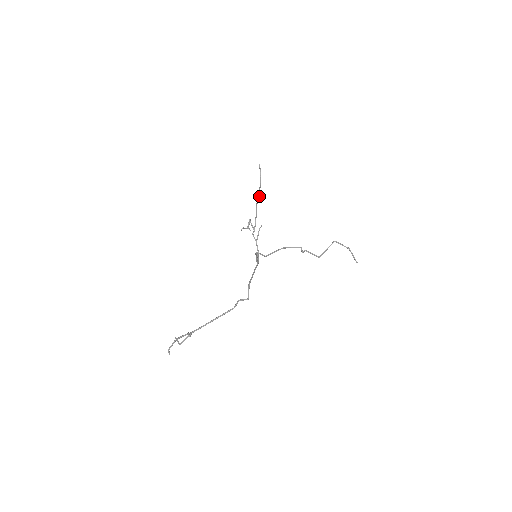
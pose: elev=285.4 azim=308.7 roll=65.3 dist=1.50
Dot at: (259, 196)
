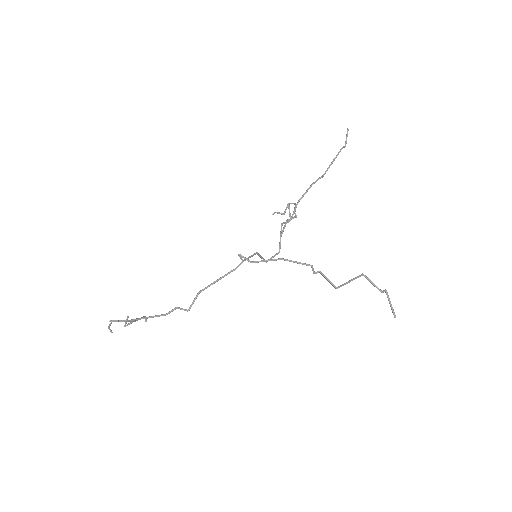
Dot at: (323, 174)
